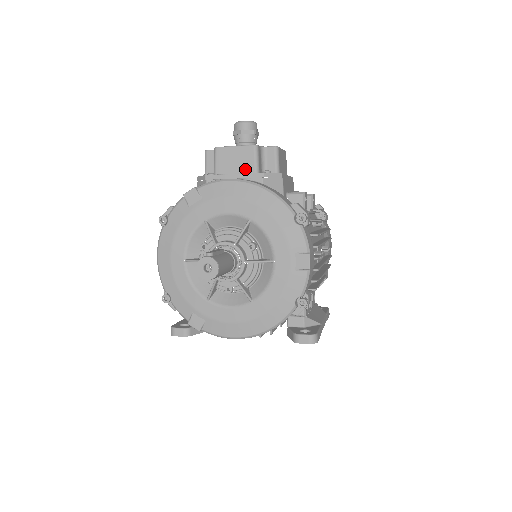
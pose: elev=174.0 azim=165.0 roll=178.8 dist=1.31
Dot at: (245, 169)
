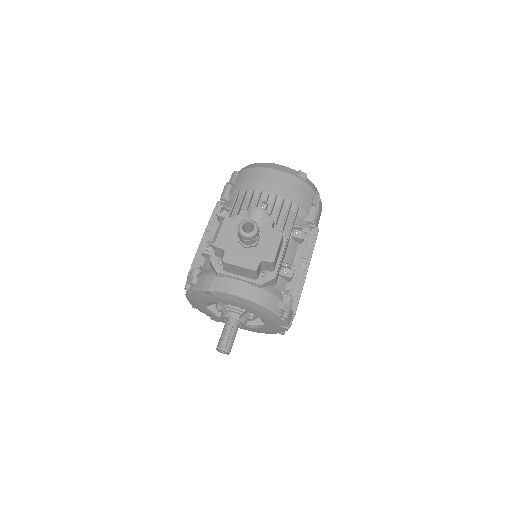
Dot at: (247, 276)
